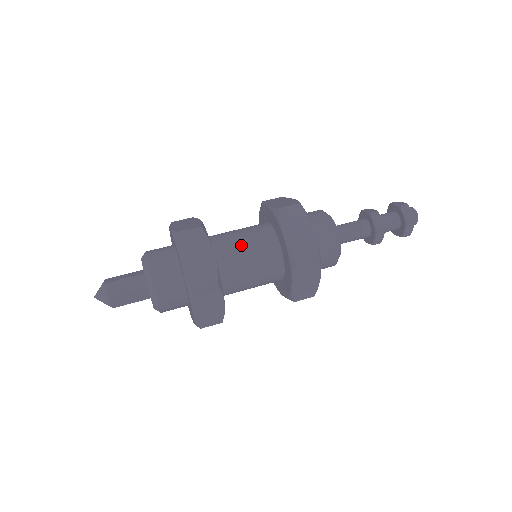
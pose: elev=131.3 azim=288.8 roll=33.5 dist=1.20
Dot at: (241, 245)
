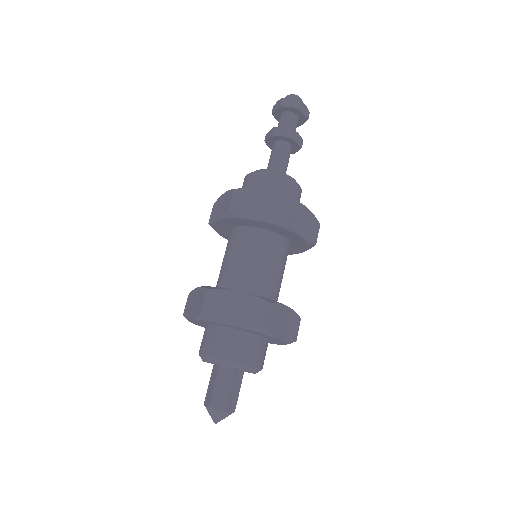
Dot at: (242, 263)
